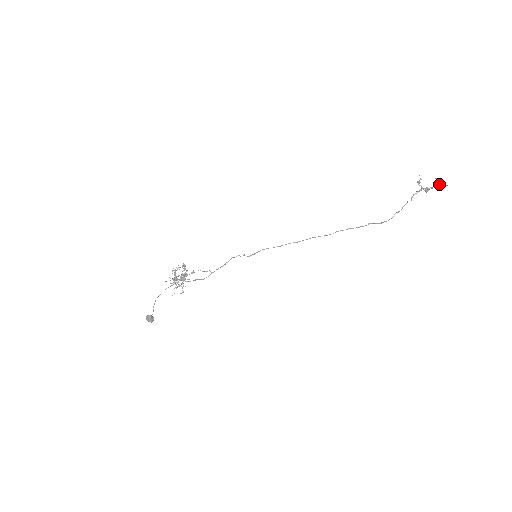
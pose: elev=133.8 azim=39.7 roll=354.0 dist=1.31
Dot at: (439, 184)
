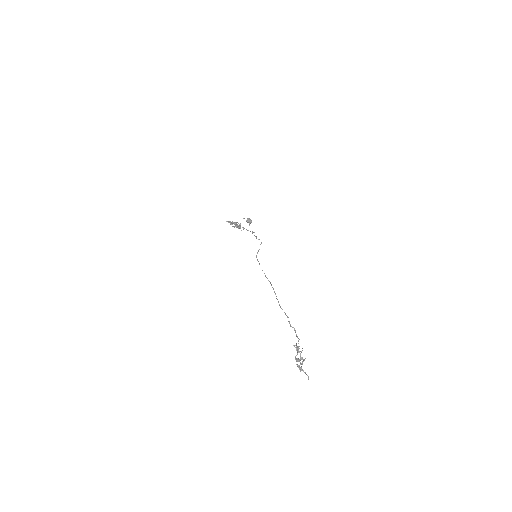
Dot at: (301, 370)
